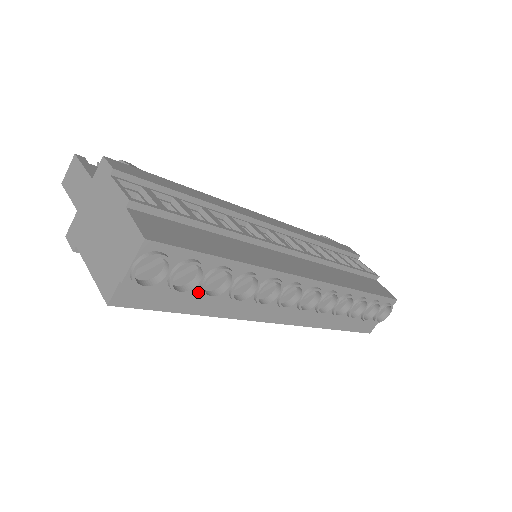
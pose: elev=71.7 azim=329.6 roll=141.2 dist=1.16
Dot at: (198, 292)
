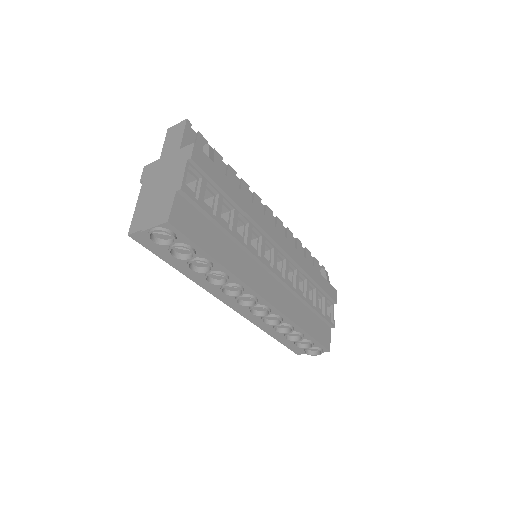
Dot at: (185, 262)
